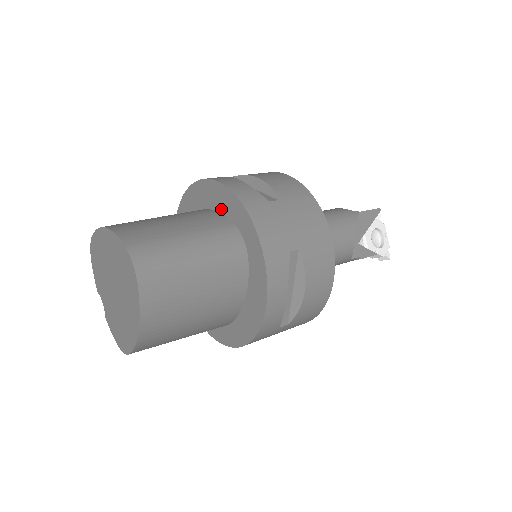
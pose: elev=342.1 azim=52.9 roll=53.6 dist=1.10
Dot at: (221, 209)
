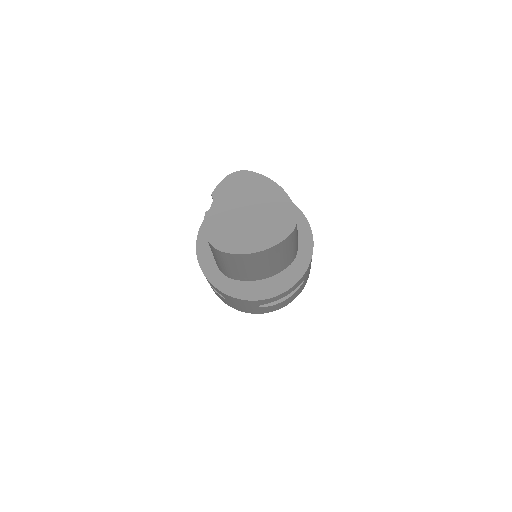
Dot at: occluded
